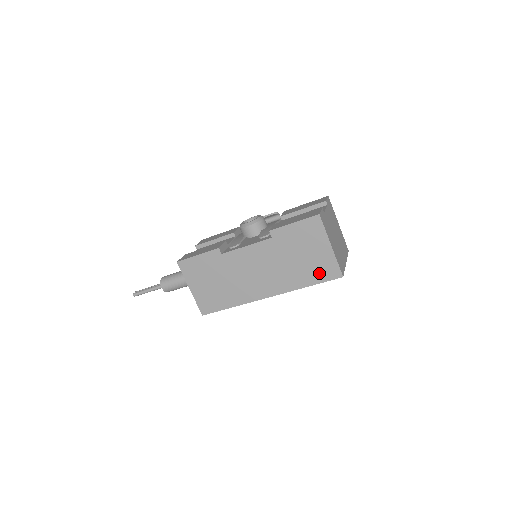
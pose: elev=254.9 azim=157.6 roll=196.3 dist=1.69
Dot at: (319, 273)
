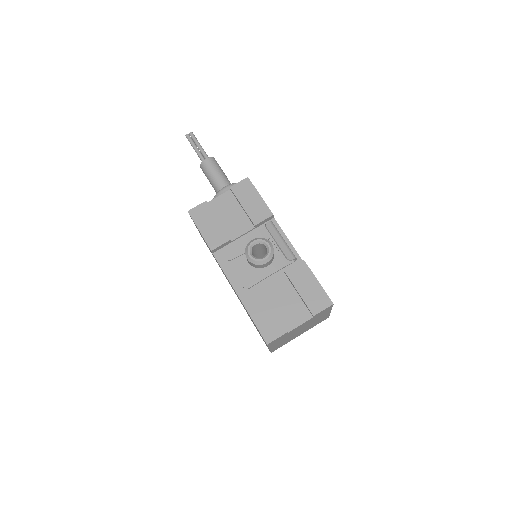
Dot at: (260, 335)
